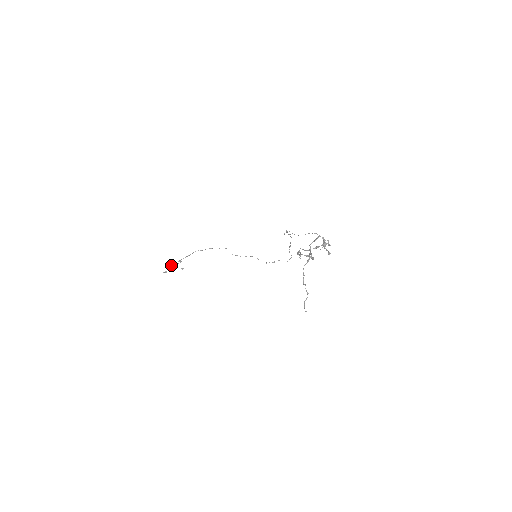
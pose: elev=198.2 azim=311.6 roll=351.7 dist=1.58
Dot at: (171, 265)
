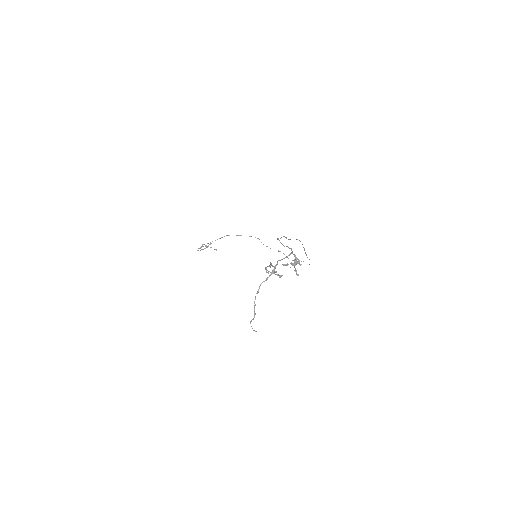
Dot at: (202, 245)
